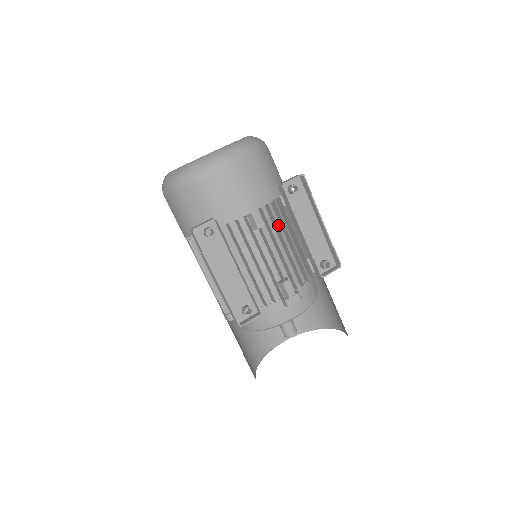
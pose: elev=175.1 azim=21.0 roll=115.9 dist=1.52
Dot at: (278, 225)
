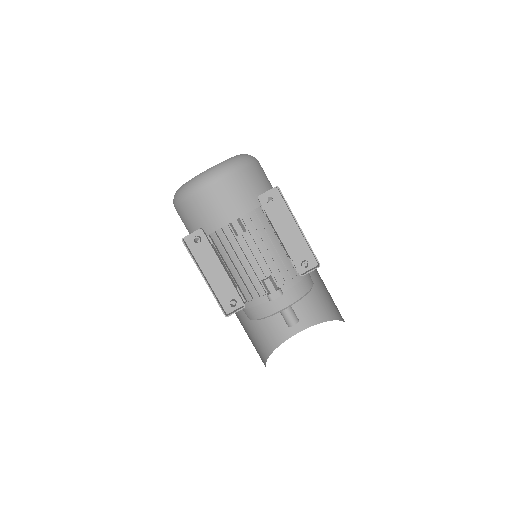
Dot at: (262, 231)
